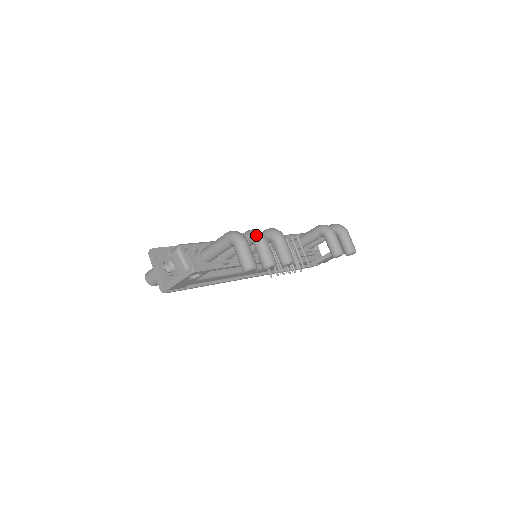
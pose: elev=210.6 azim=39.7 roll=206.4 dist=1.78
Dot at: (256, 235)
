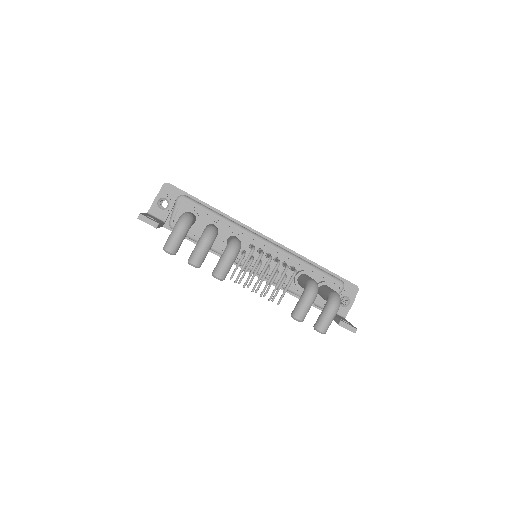
Dot at: (204, 233)
